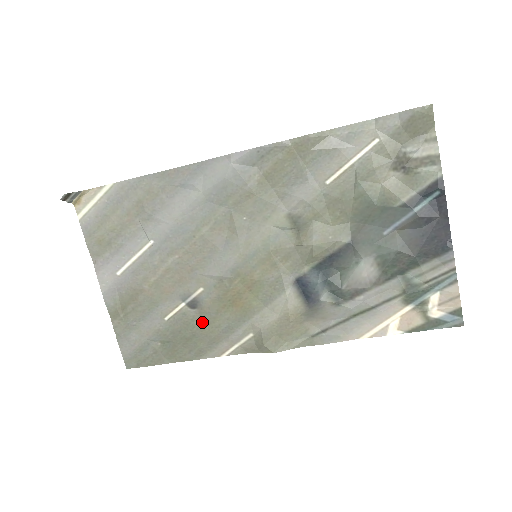
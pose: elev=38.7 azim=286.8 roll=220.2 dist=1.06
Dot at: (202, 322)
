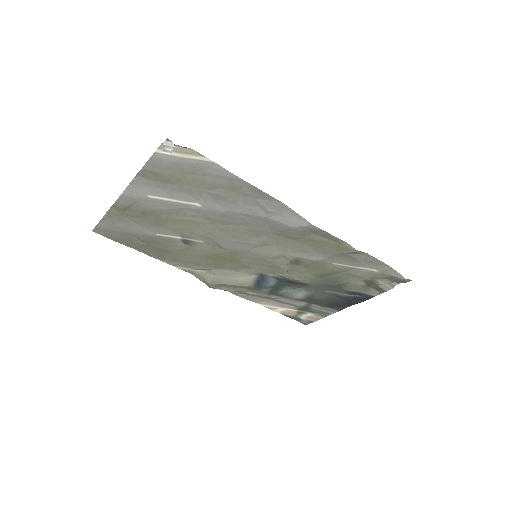
Dot at: (182, 251)
